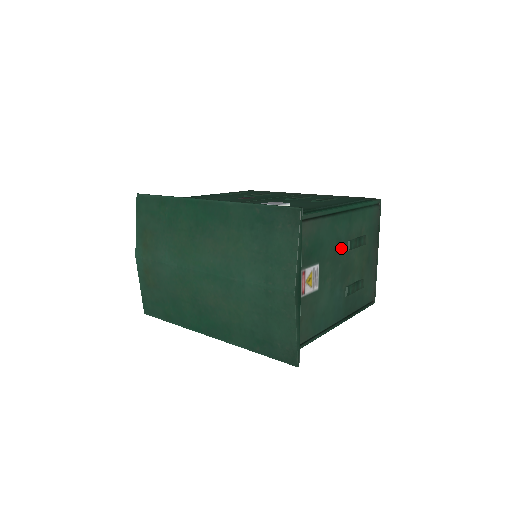
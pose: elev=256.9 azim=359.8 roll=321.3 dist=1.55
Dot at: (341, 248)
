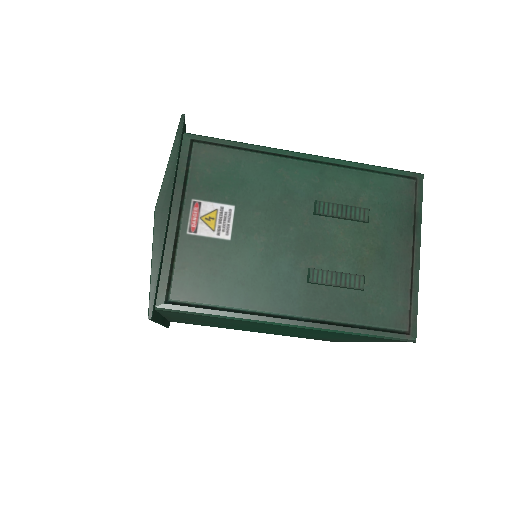
Dot at: (296, 205)
